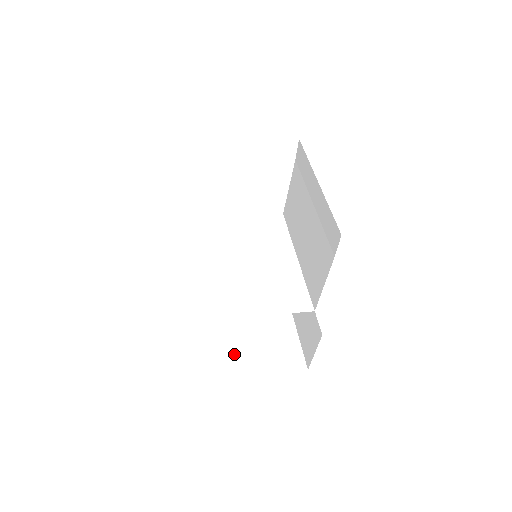
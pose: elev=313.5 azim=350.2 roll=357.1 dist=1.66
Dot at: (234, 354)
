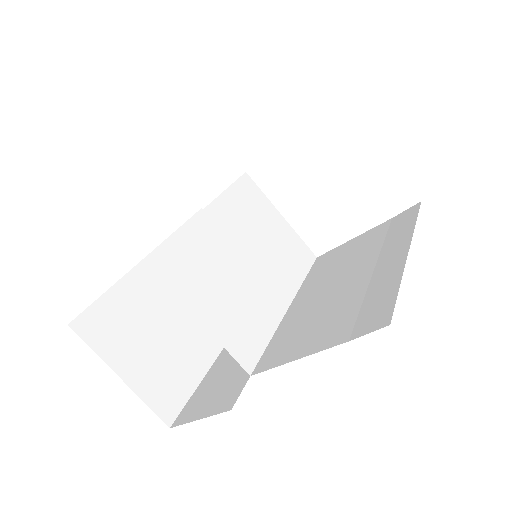
Dot at: (119, 323)
